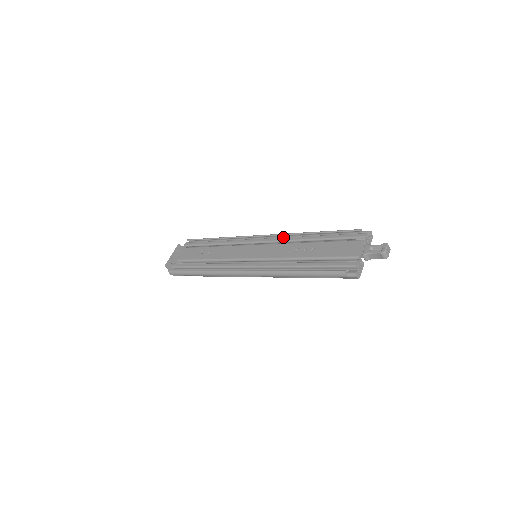
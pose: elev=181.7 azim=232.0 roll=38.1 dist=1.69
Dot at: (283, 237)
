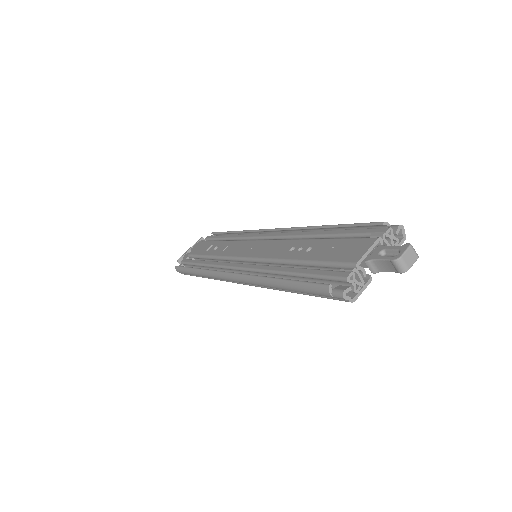
Dot at: occluded
